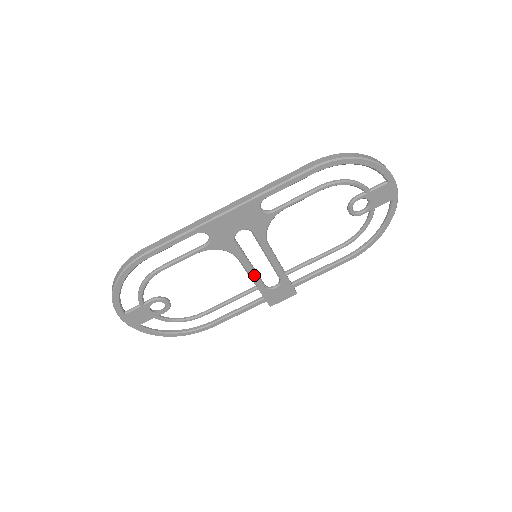
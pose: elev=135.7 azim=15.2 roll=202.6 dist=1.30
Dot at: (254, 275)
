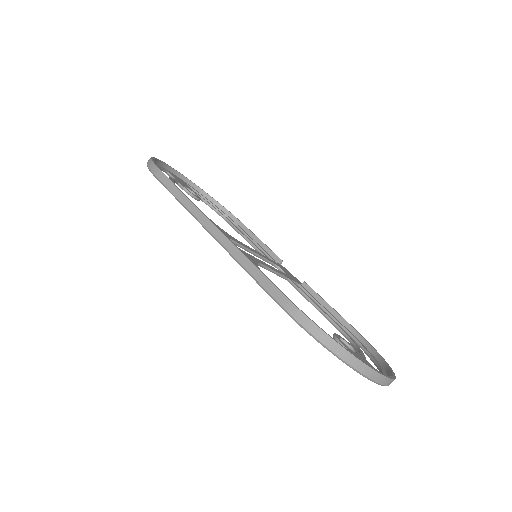
Dot at: (258, 257)
